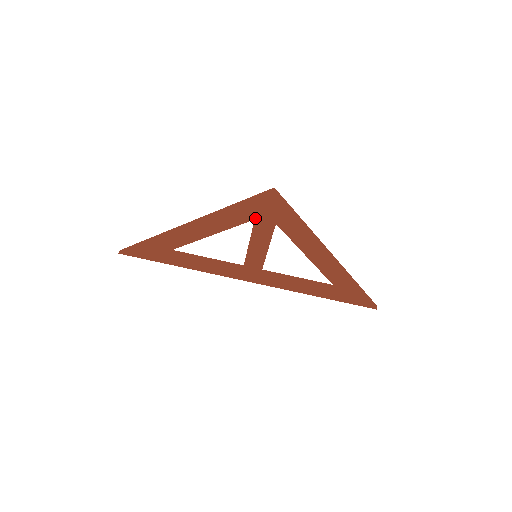
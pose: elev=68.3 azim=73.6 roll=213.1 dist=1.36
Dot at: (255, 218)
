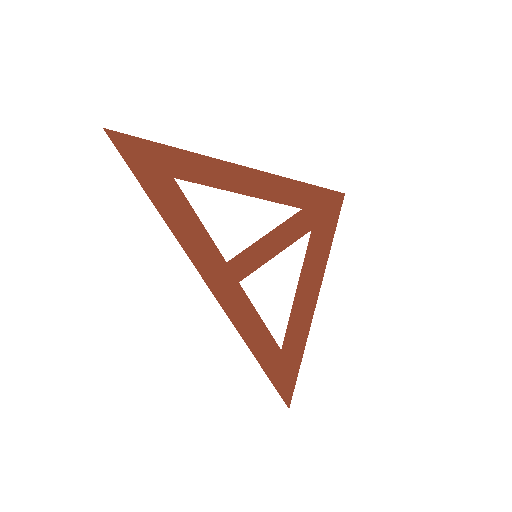
Dot at: (306, 208)
